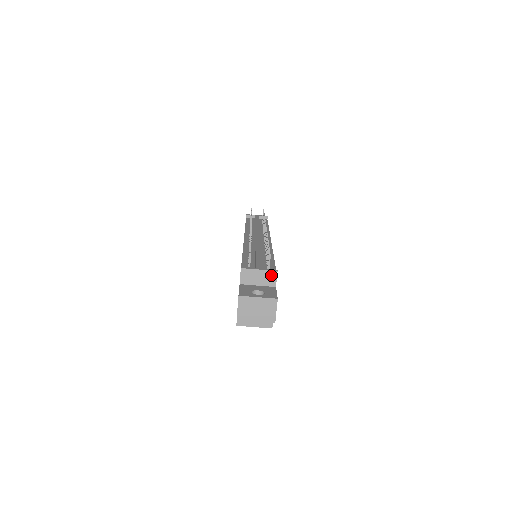
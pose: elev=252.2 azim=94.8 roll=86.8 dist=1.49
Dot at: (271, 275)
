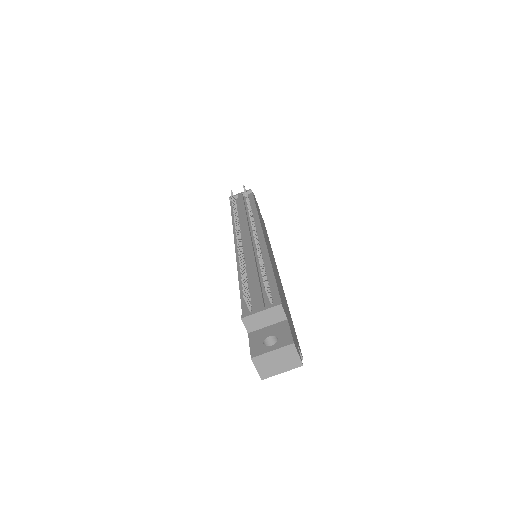
Dot at: (276, 311)
